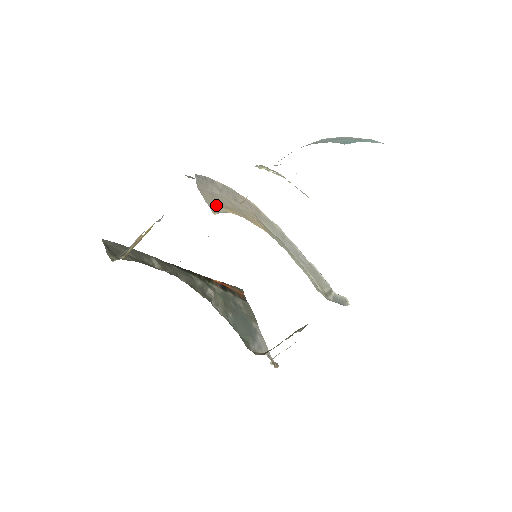
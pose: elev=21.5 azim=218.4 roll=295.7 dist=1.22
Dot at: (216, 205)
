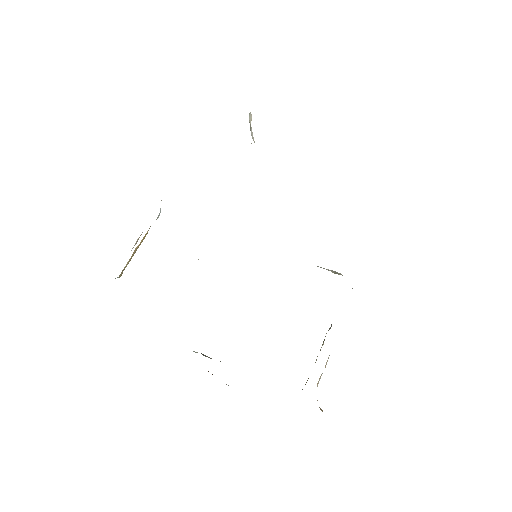
Dot at: occluded
